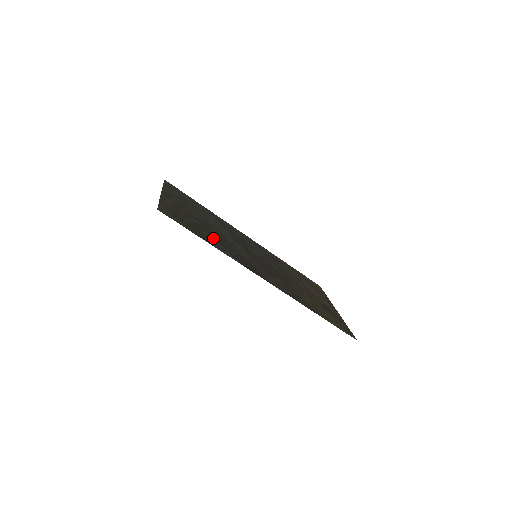
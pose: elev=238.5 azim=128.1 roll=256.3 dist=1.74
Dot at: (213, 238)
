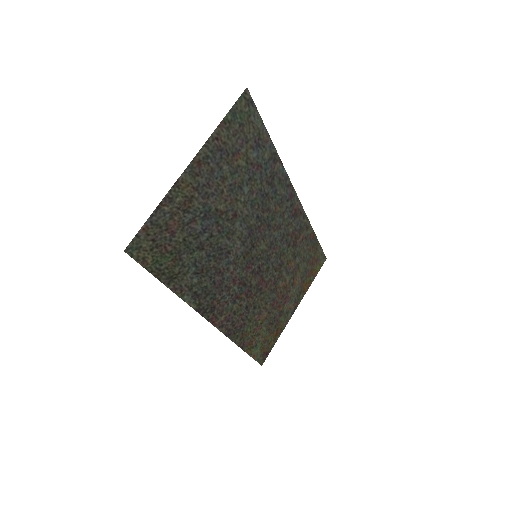
Dot at: (195, 263)
